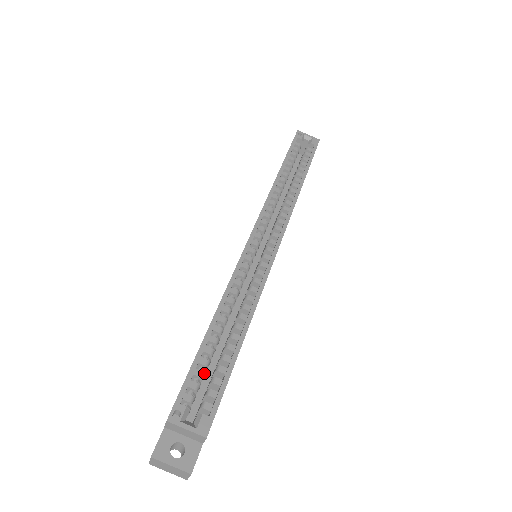
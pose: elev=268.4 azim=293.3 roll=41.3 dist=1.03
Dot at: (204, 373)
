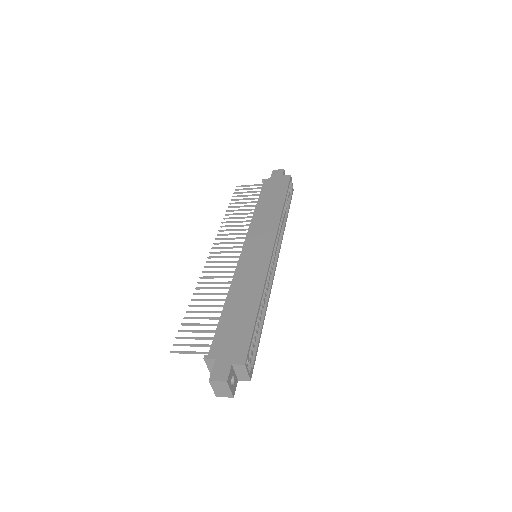
Dot at: occluded
